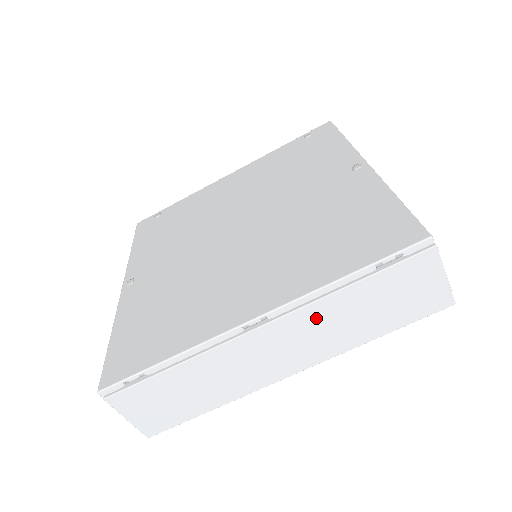
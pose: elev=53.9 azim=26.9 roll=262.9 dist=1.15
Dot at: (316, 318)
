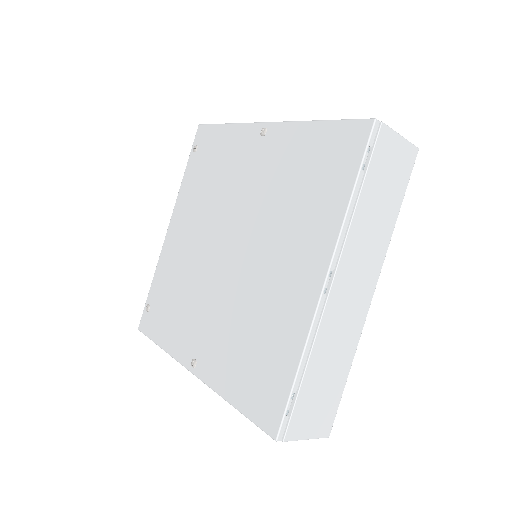
Dot at: (357, 240)
